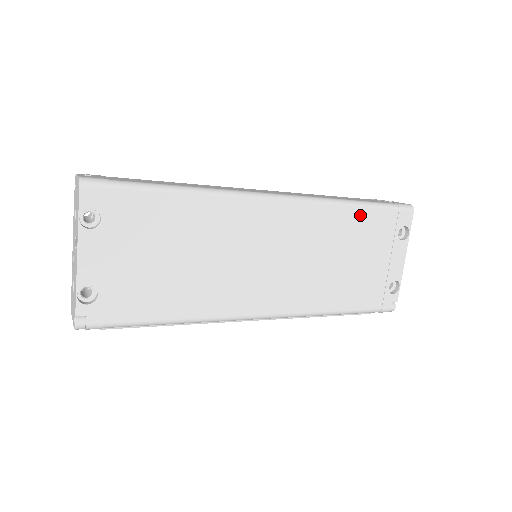
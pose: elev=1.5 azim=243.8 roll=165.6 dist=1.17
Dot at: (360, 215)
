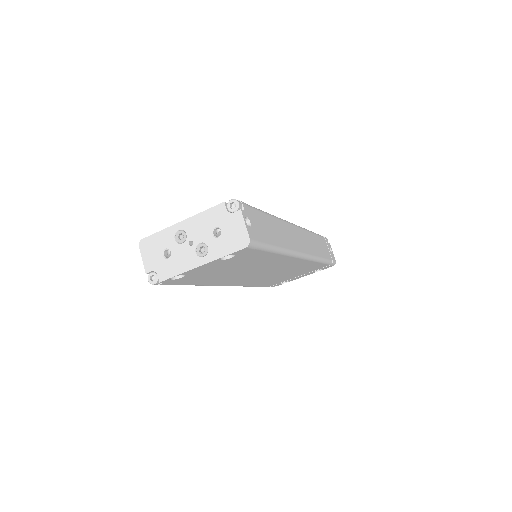
Dot at: (316, 265)
